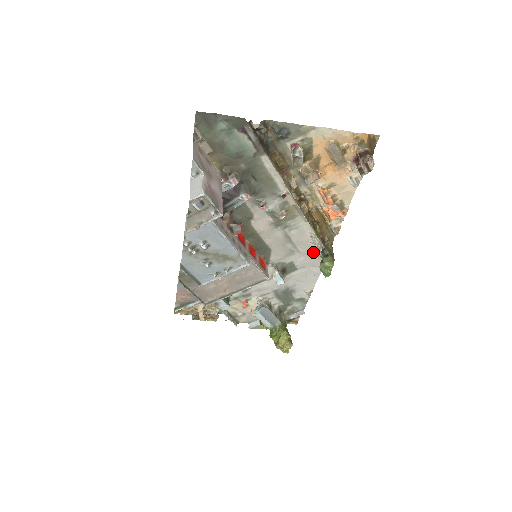
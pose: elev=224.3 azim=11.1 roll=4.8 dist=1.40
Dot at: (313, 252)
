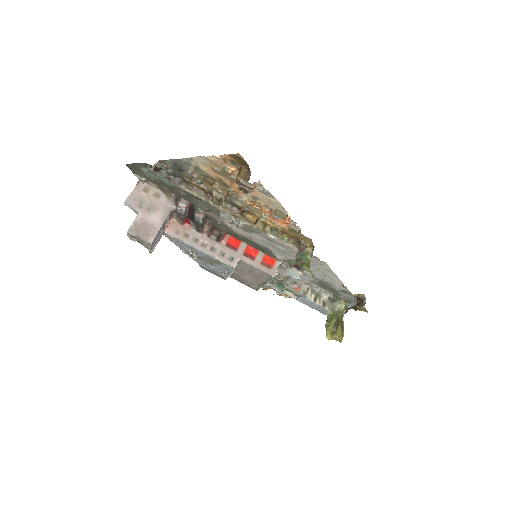
Dot at: occluded
